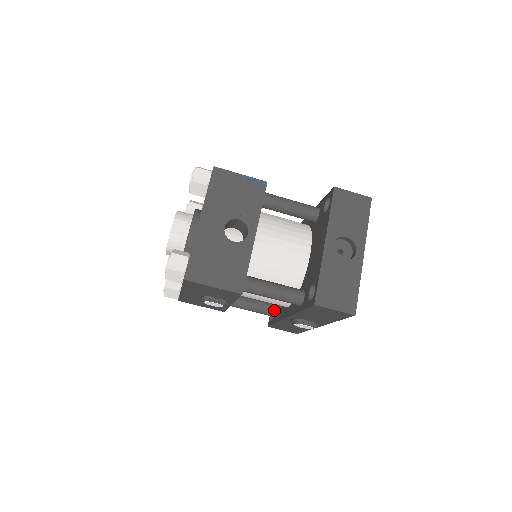
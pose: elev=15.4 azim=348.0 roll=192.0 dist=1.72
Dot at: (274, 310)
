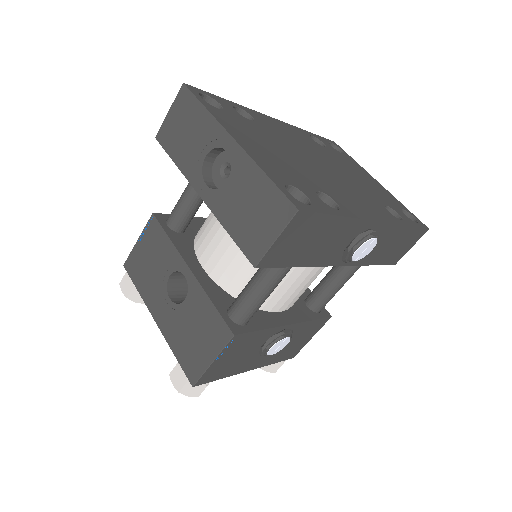
Dot at: occluded
